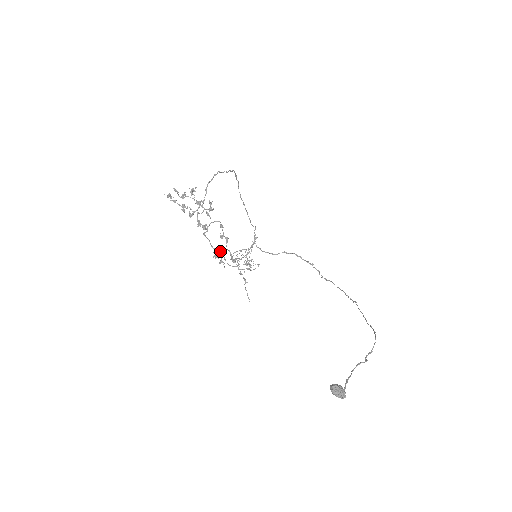
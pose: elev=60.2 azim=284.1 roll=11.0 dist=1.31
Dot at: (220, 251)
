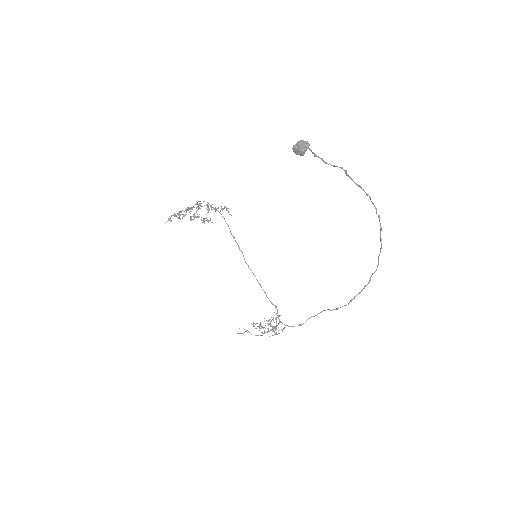
Dot at: (243, 333)
